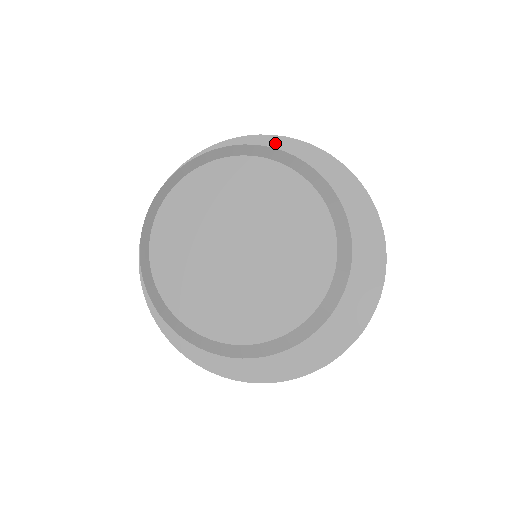
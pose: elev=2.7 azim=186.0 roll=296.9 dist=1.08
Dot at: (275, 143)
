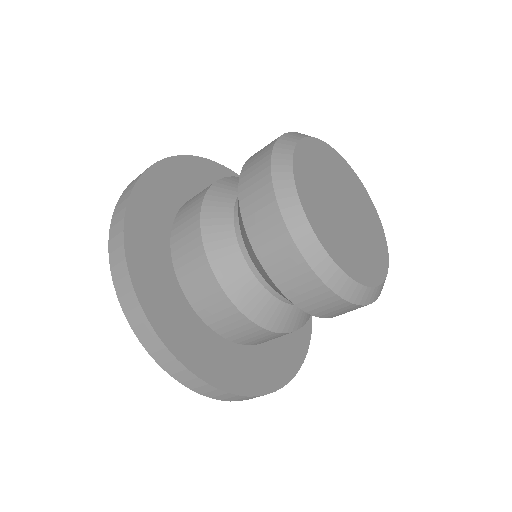
Dot at: occluded
